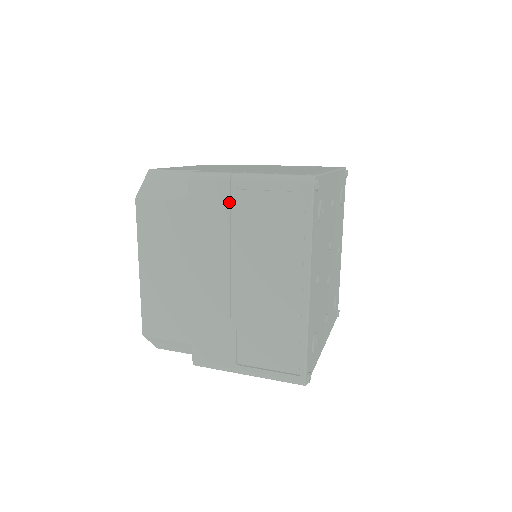
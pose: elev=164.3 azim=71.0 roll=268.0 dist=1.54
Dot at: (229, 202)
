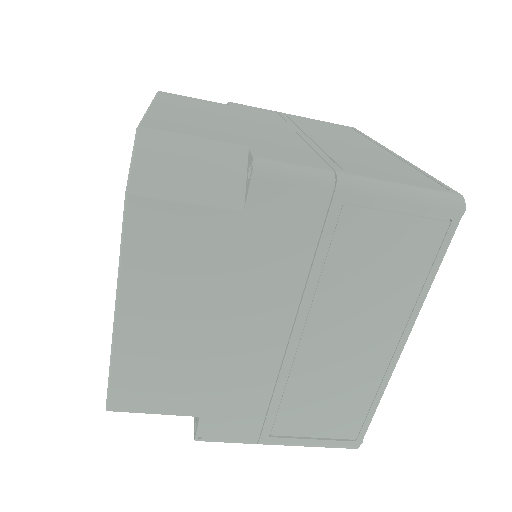
Dot at: (278, 115)
